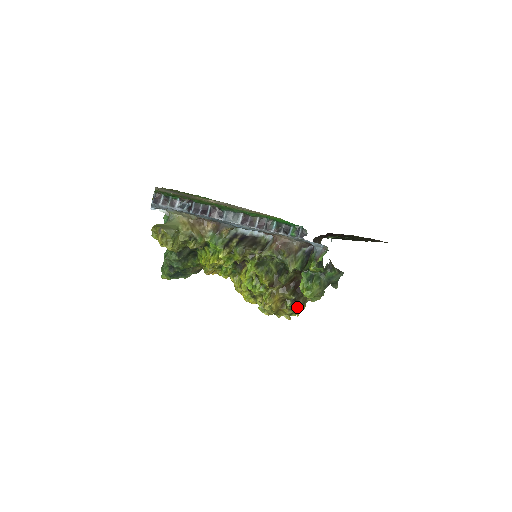
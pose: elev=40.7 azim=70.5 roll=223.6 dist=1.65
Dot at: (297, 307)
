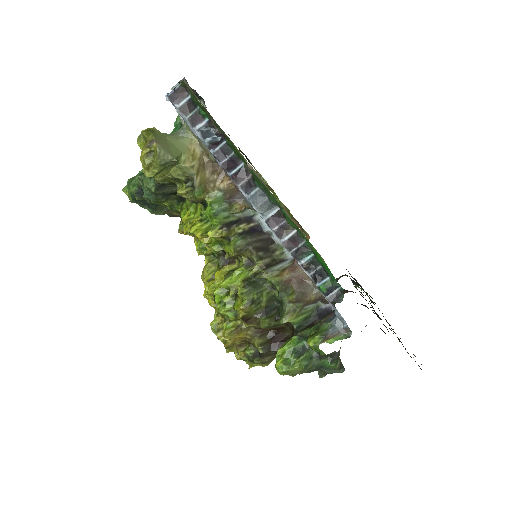
Dot at: (257, 362)
